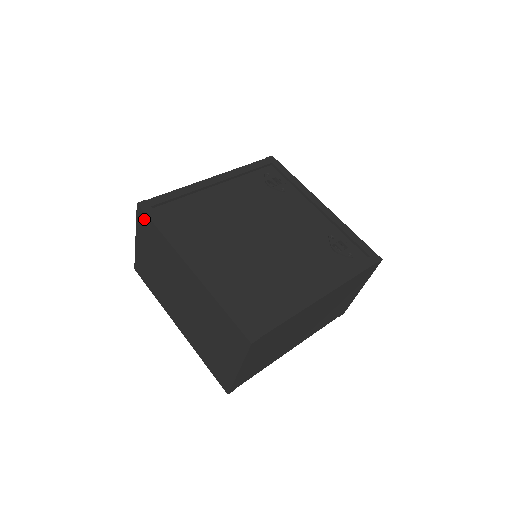
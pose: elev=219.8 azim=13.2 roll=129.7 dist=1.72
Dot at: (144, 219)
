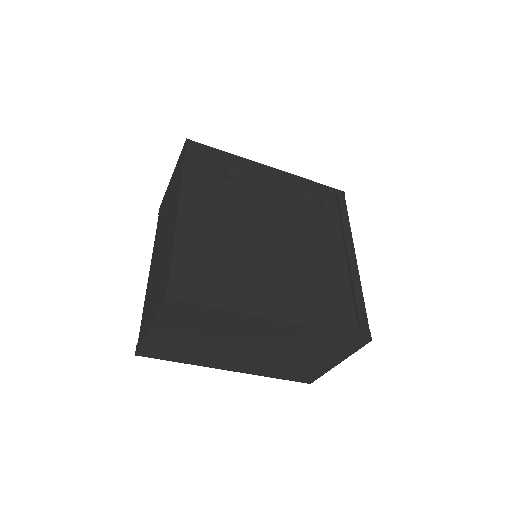
Dot at: (181, 307)
